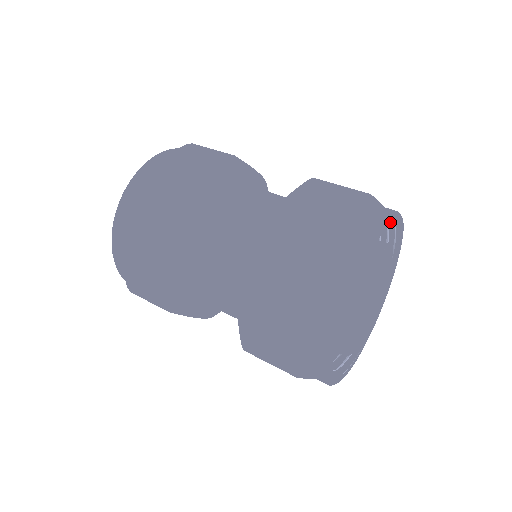
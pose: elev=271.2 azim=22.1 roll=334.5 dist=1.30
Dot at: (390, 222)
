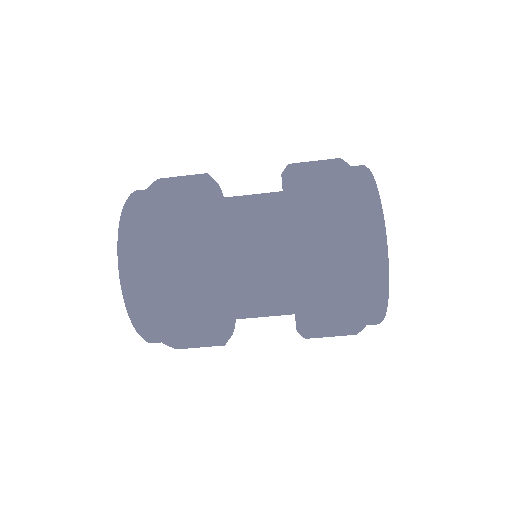
Dot at: occluded
